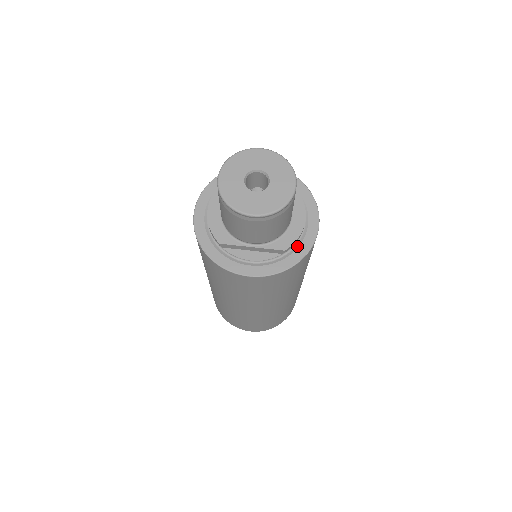
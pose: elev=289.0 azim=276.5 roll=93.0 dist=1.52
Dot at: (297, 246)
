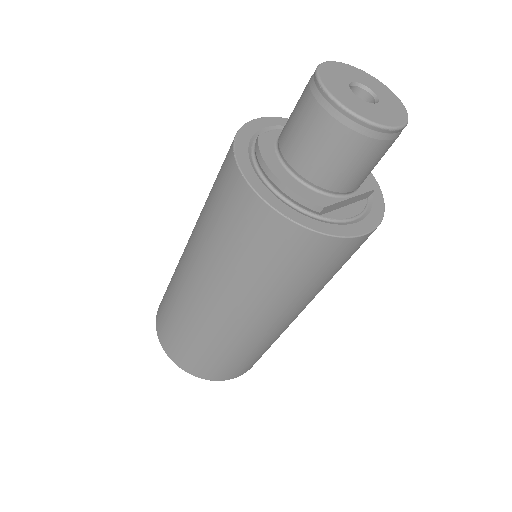
Dot at: occluded
